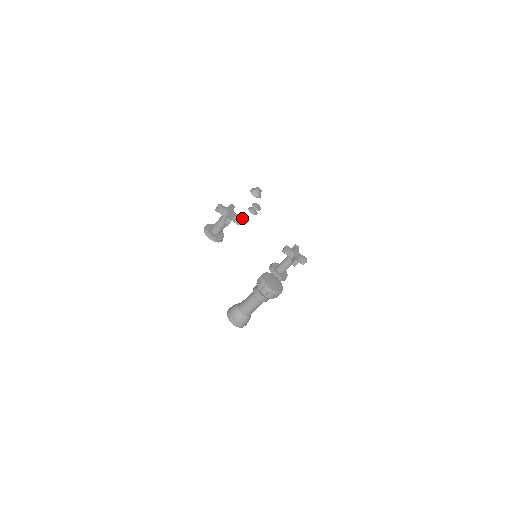
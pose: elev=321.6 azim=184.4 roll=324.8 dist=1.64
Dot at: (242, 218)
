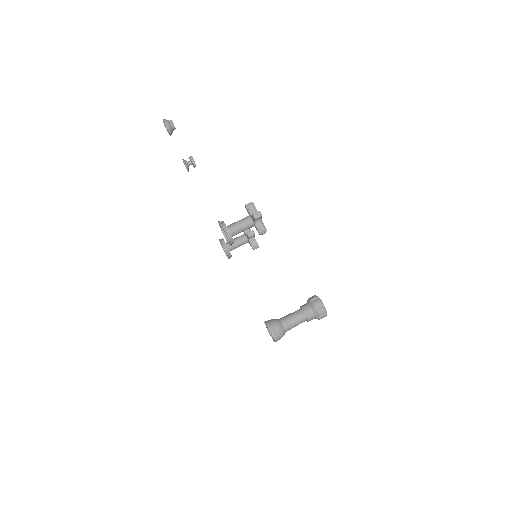
Dot at: occluded
